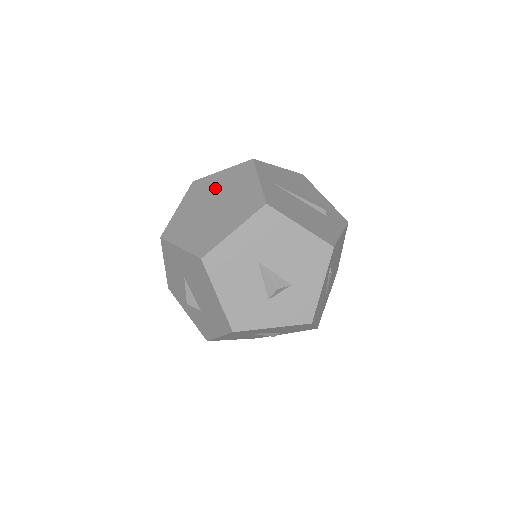
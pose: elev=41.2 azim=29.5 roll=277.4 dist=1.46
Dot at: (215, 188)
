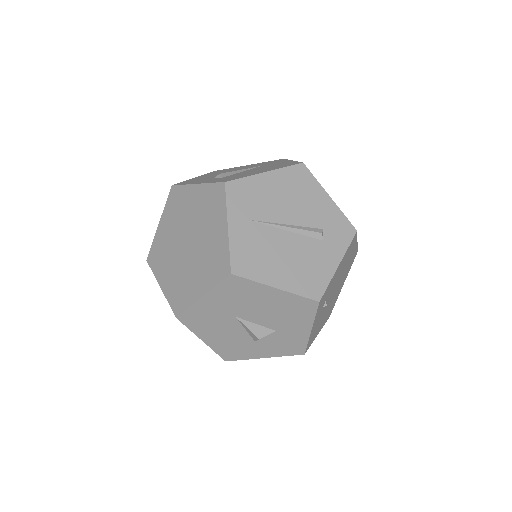
Dot at: (189, 213)
